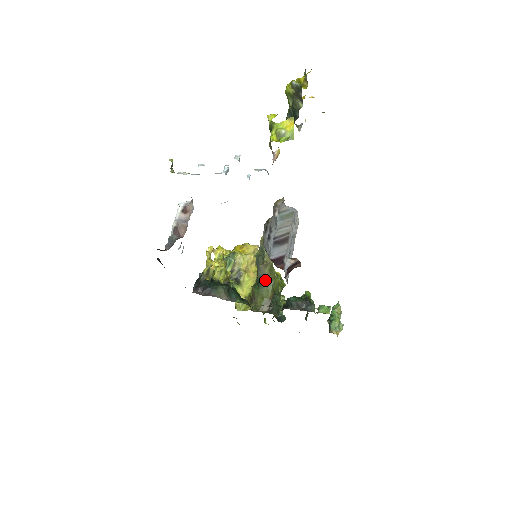
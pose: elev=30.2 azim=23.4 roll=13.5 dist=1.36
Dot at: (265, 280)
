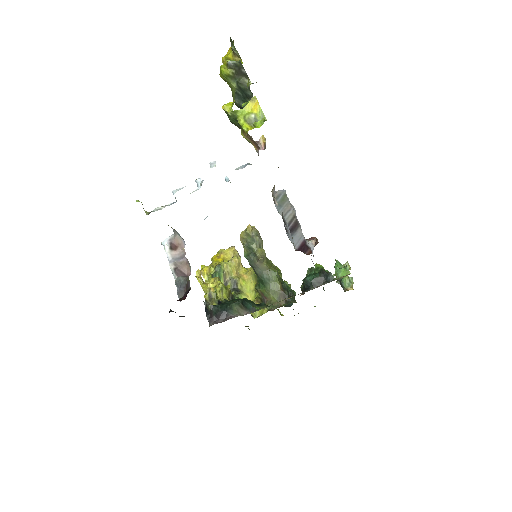
Dot at: (268, 275)
